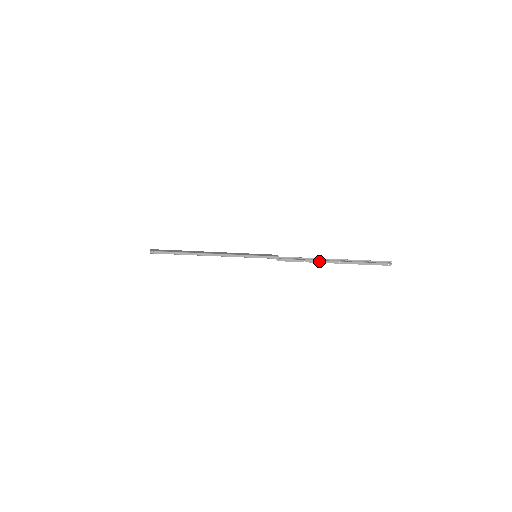
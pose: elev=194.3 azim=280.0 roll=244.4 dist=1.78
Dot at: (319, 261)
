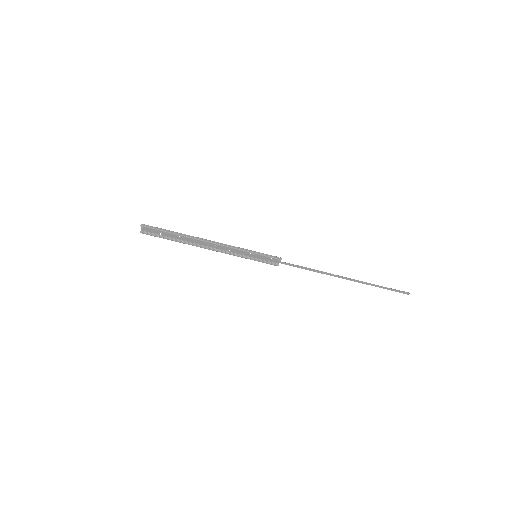
Dot at: (327, 273)
